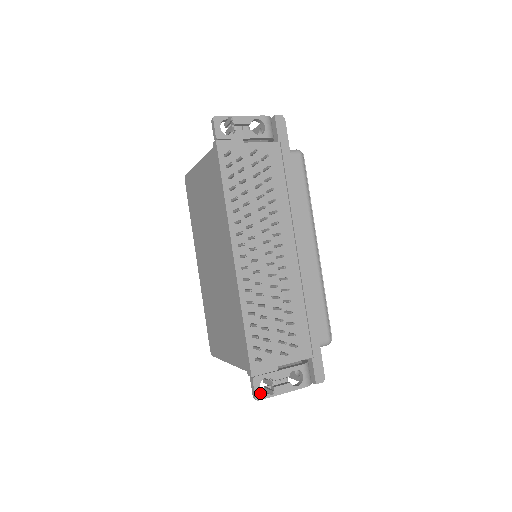
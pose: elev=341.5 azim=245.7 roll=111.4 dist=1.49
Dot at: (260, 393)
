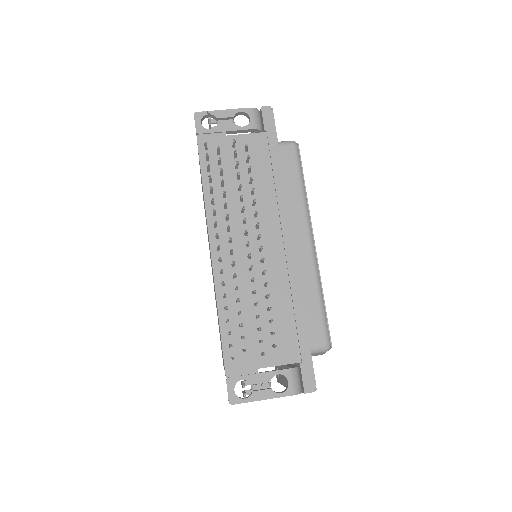
Dot at: (235, 396)
